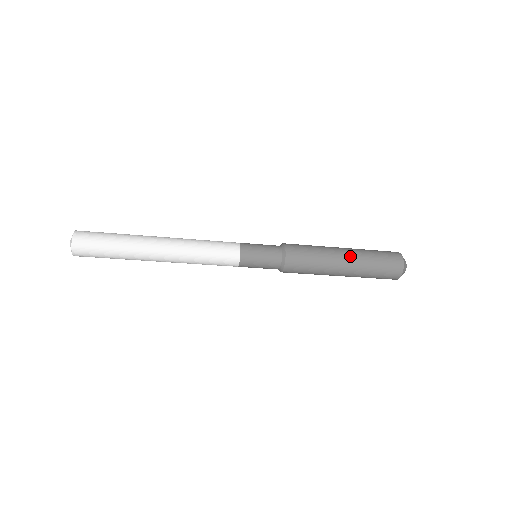
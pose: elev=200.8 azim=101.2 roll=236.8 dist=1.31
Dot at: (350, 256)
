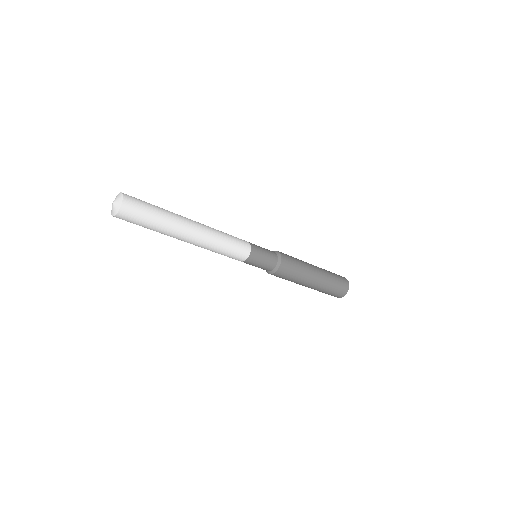
Dot at: occluded
